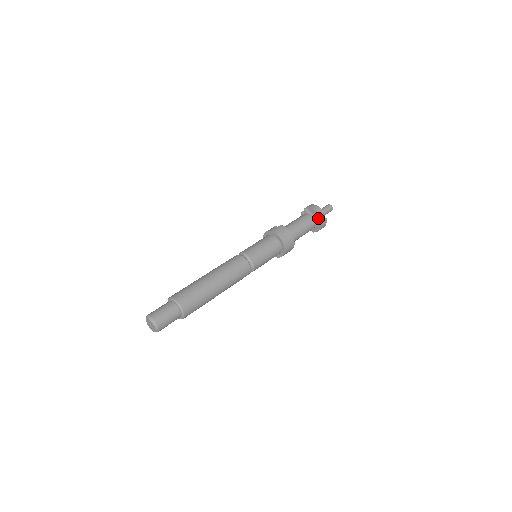
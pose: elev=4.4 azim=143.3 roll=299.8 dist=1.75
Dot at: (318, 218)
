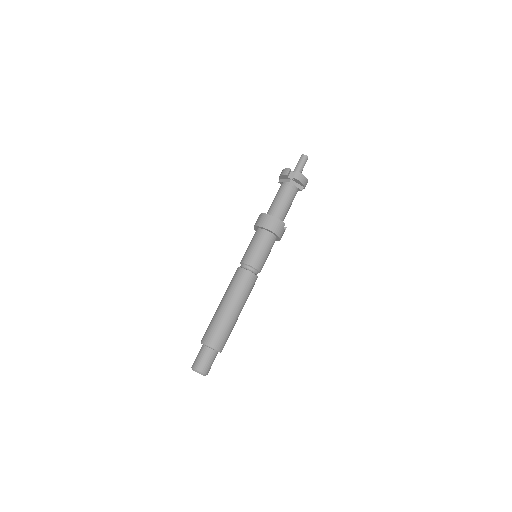
Dot at: (291, 178)
